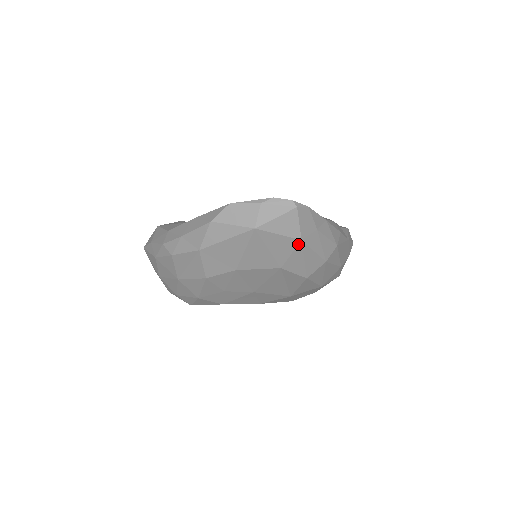
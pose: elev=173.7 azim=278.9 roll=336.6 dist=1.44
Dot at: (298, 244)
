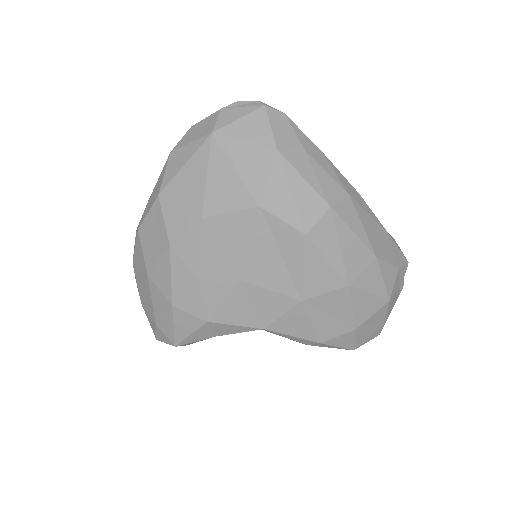
Dot at: (274, 158)
